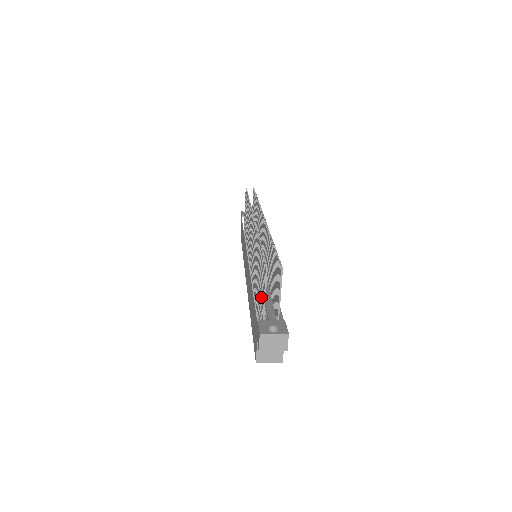
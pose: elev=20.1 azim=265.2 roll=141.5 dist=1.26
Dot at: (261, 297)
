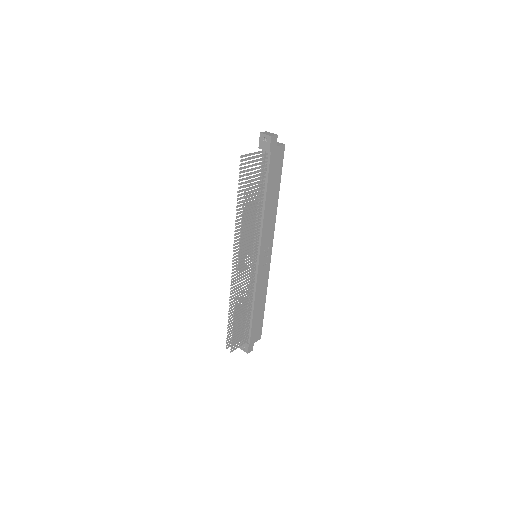
Dot at: occluded
